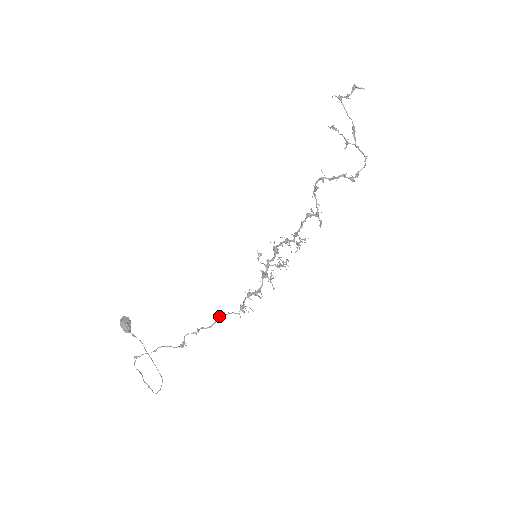
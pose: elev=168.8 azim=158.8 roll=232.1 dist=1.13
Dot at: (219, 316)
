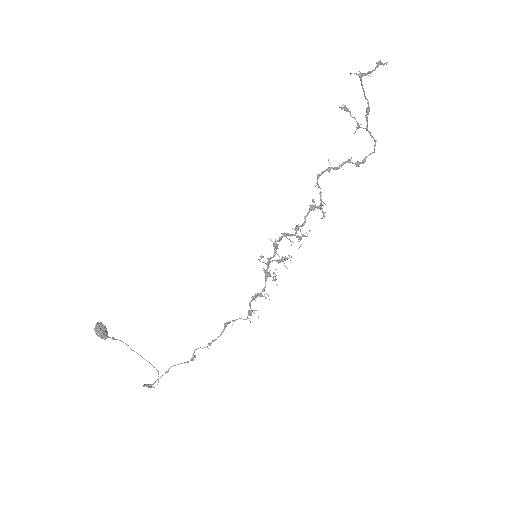
Dot at: (227, 324)
